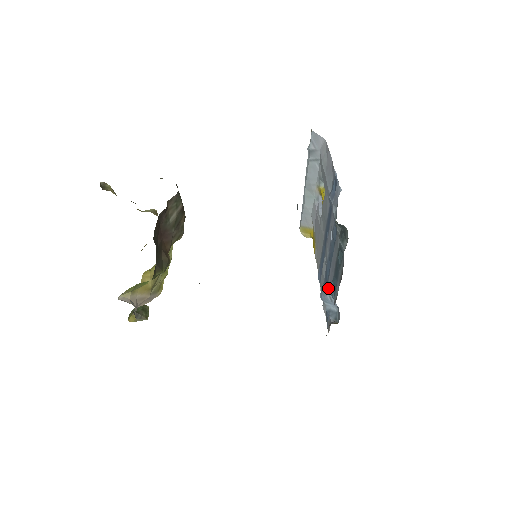
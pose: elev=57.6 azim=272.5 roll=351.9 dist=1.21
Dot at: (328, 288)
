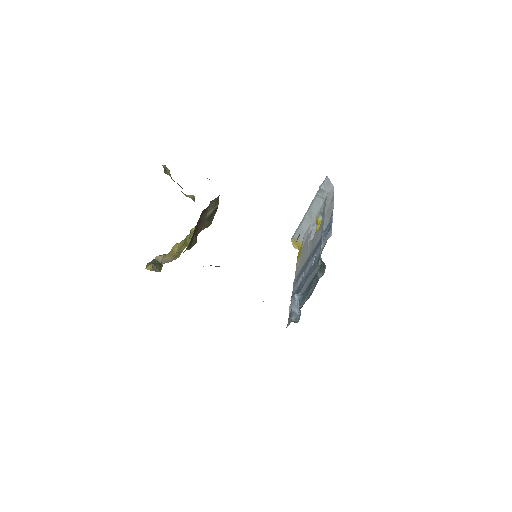
Dot at: (298, 297)
